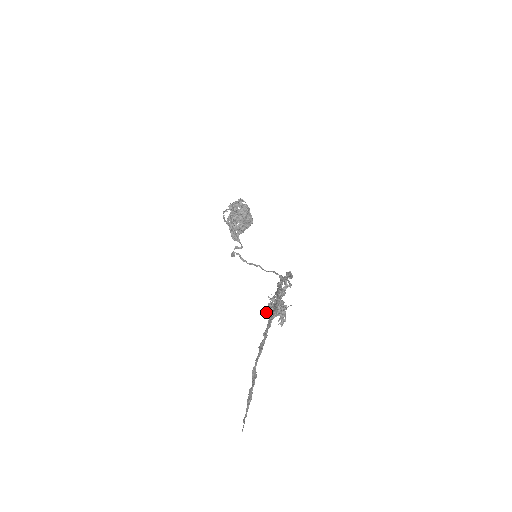
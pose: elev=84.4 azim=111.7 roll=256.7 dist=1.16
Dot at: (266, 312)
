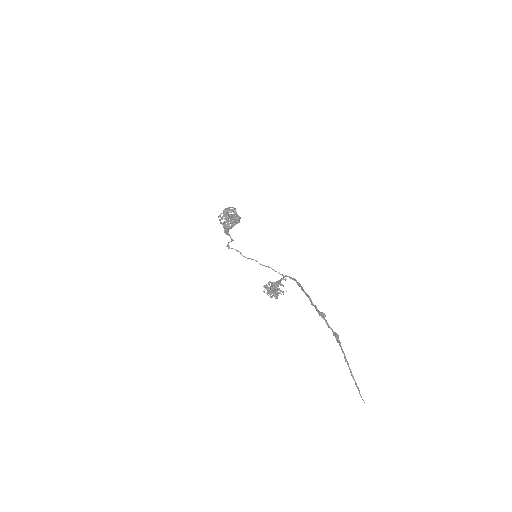
Dot at: (266, 293)
